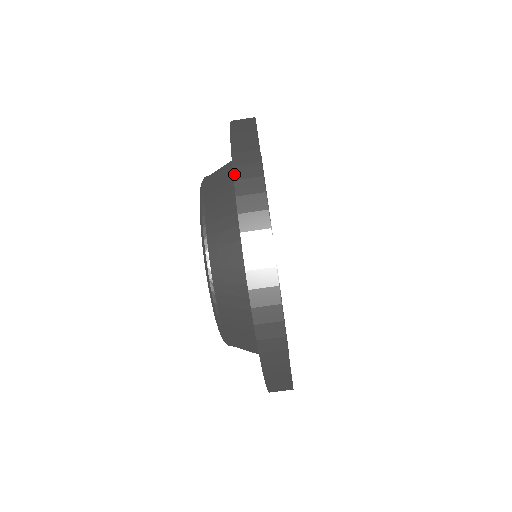
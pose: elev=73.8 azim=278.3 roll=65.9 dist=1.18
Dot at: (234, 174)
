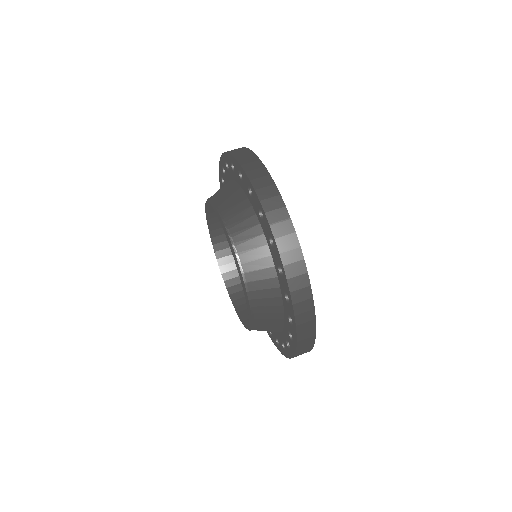
Dot at: (226, 152)
